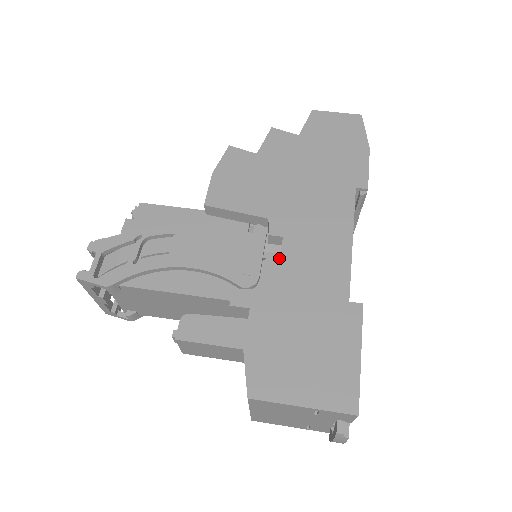
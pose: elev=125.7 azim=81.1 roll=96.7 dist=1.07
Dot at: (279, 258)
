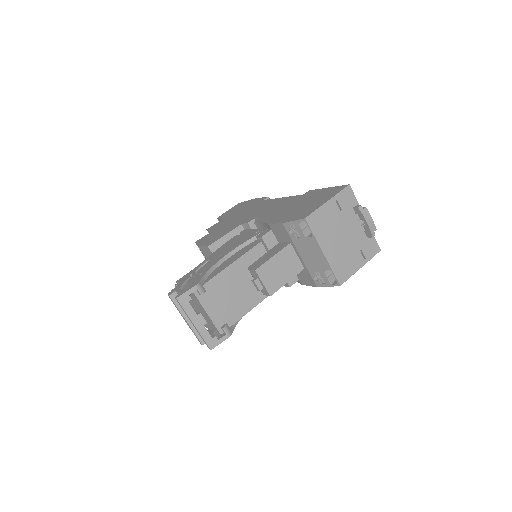
Dot at: (261, 218)
